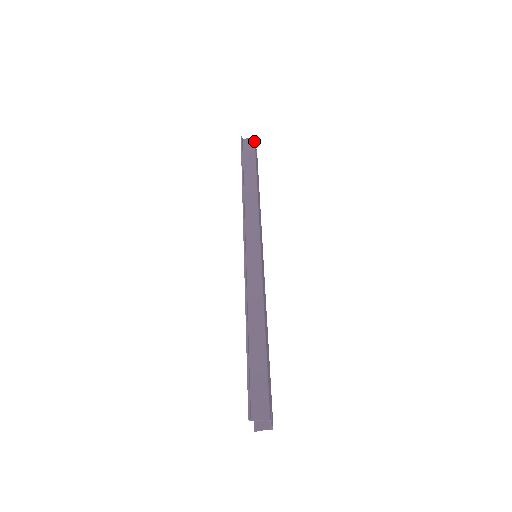
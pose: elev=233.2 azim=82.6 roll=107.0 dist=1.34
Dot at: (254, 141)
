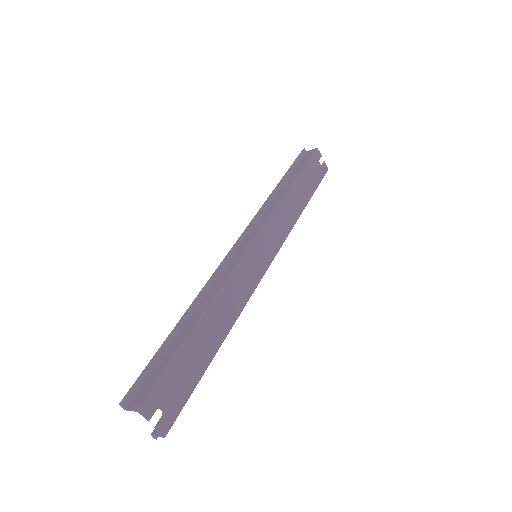
Dot at: (315, 151)
